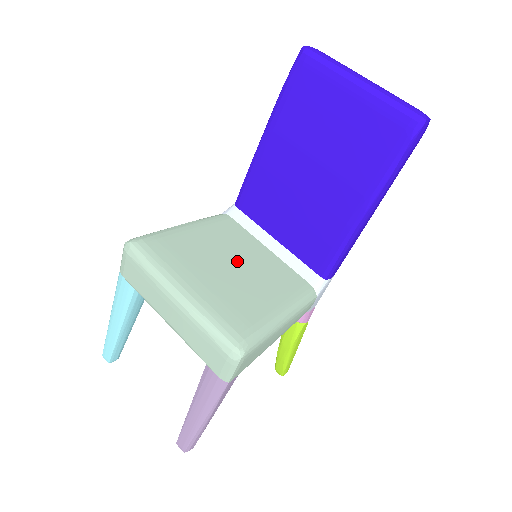
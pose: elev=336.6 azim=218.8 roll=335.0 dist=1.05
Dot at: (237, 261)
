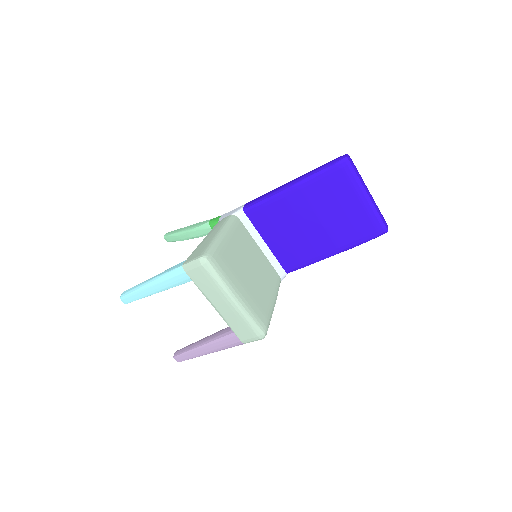
Dot at: (252, 265)
